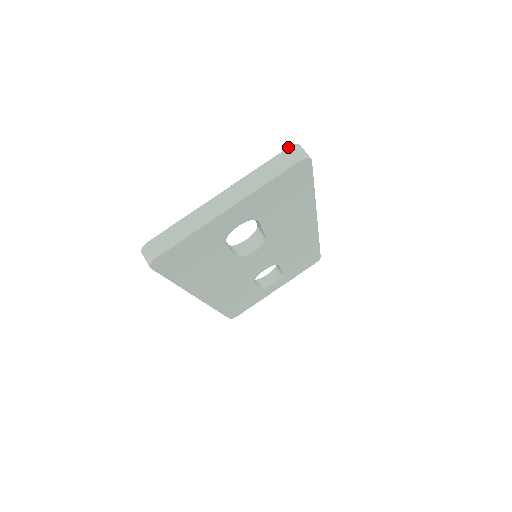
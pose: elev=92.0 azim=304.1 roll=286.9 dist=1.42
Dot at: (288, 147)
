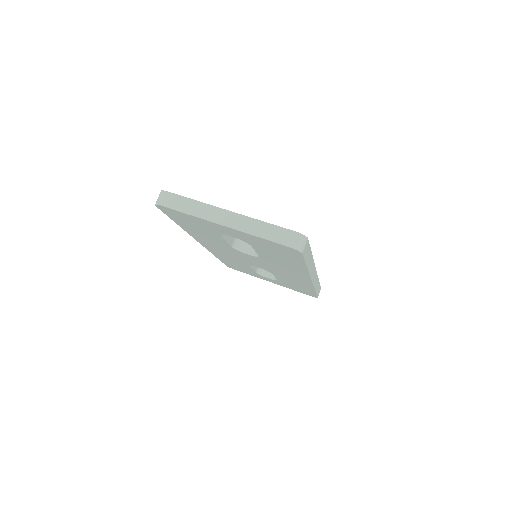
Dot at: occluded
